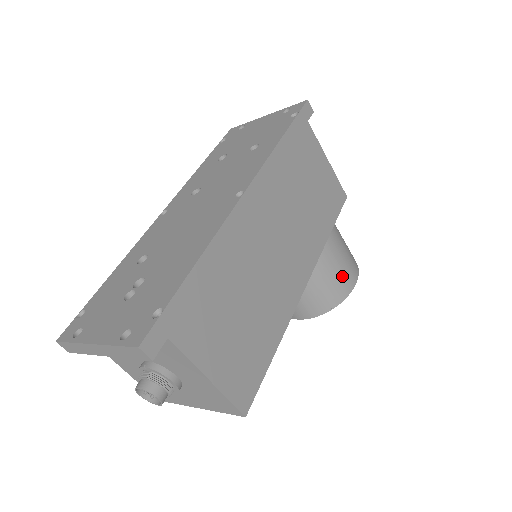
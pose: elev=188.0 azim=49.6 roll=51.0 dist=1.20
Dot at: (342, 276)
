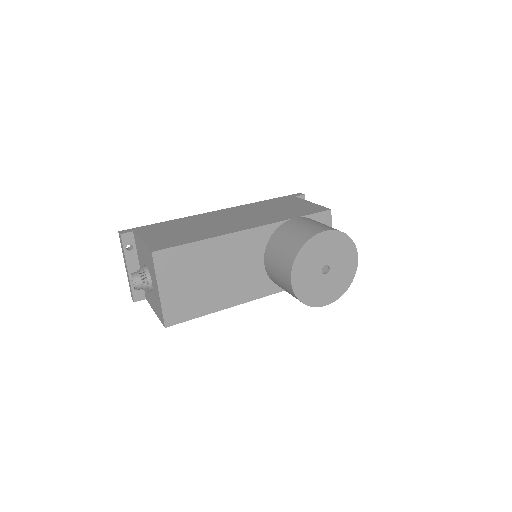
Dot at: (305, 230)
